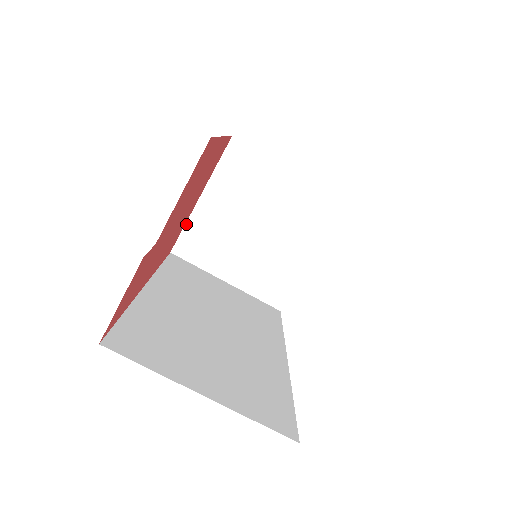
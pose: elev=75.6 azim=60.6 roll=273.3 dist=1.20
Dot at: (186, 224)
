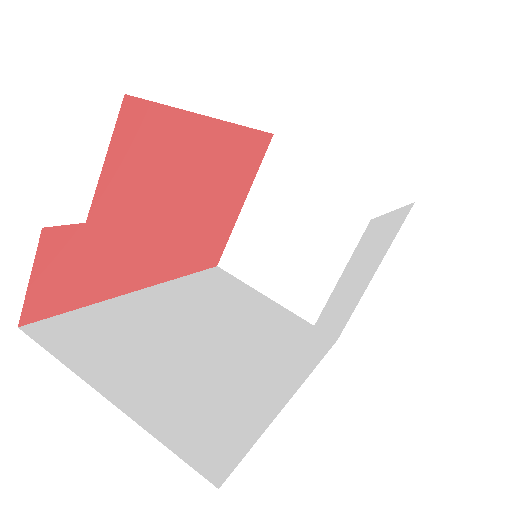
Dot at: (231, 235)
